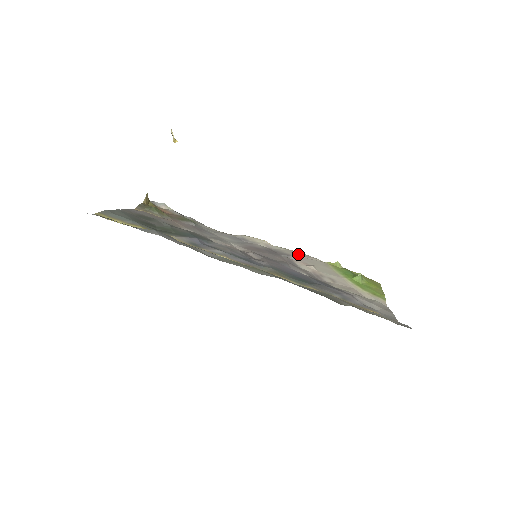
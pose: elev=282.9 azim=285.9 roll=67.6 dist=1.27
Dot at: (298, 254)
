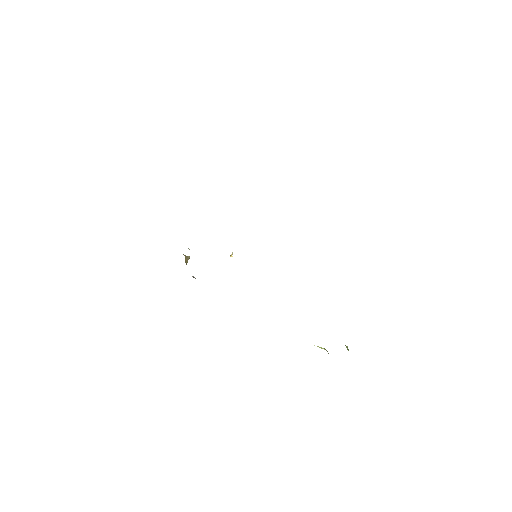
Dot at: occluded
